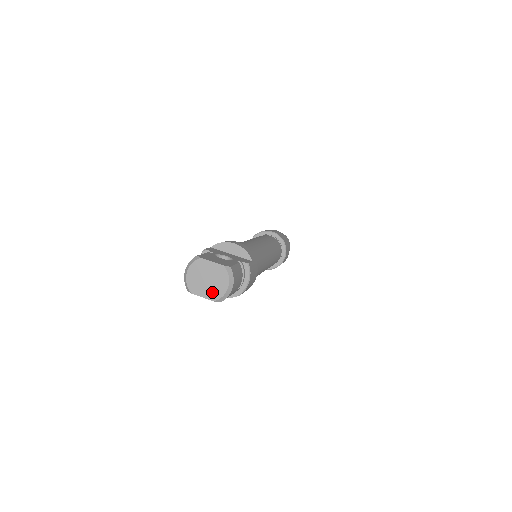
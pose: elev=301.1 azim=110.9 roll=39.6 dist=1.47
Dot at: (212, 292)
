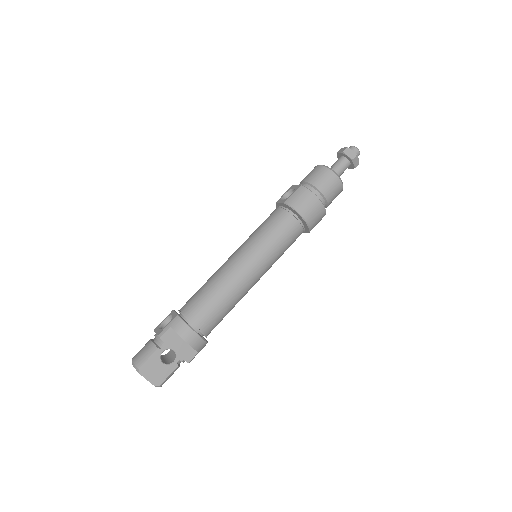
Dot at: occluded
